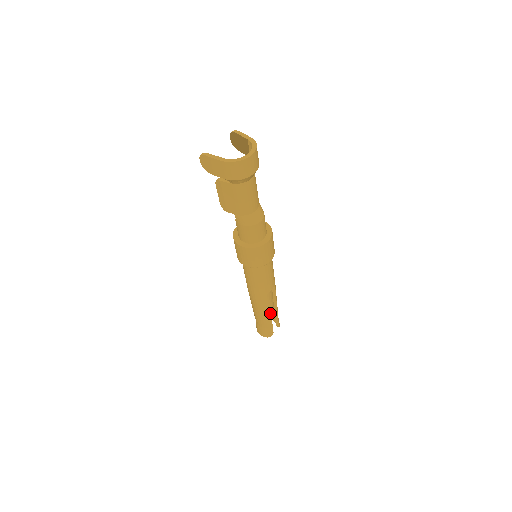
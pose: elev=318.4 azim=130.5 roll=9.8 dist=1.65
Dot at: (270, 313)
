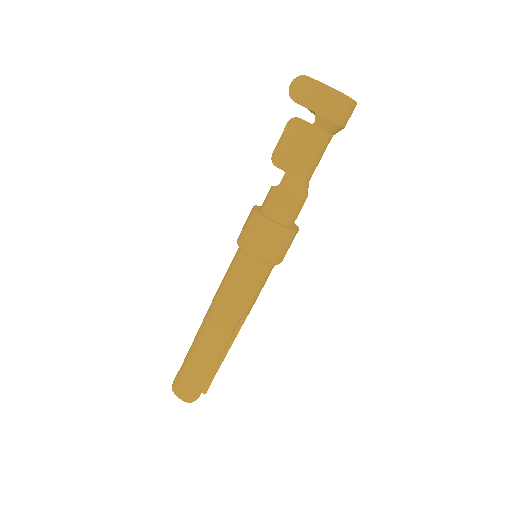
Dot at: occluded
